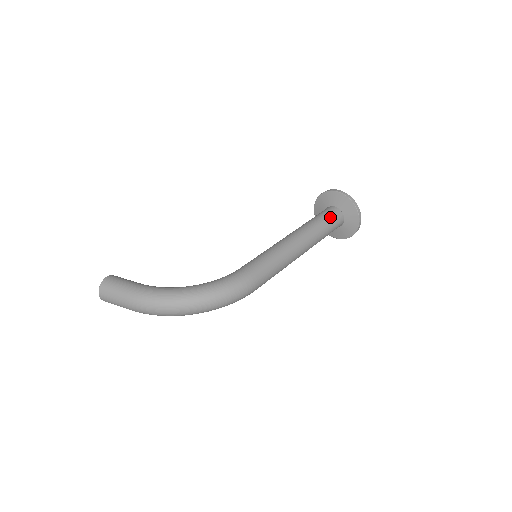
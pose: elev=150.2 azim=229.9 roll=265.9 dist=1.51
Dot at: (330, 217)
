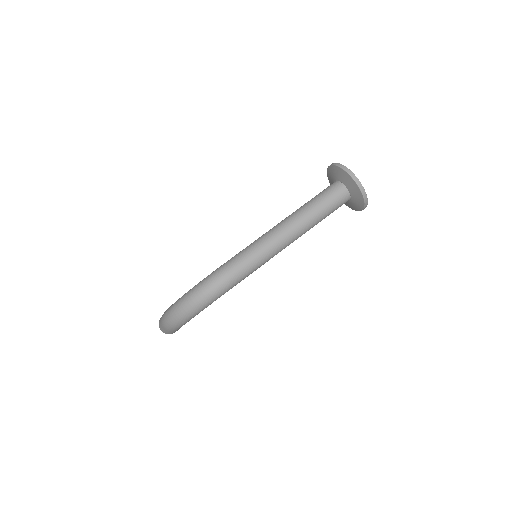
Dot at: (324, 192)
